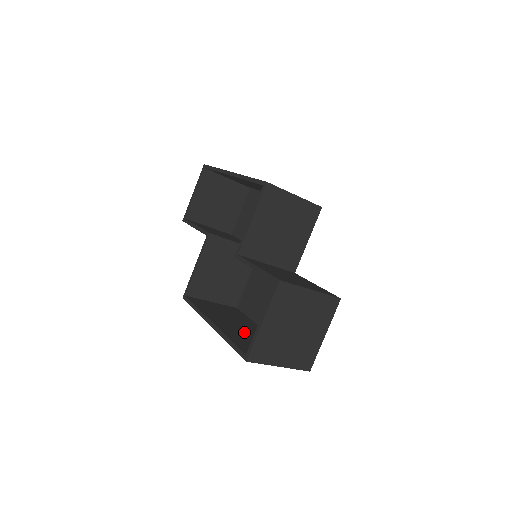
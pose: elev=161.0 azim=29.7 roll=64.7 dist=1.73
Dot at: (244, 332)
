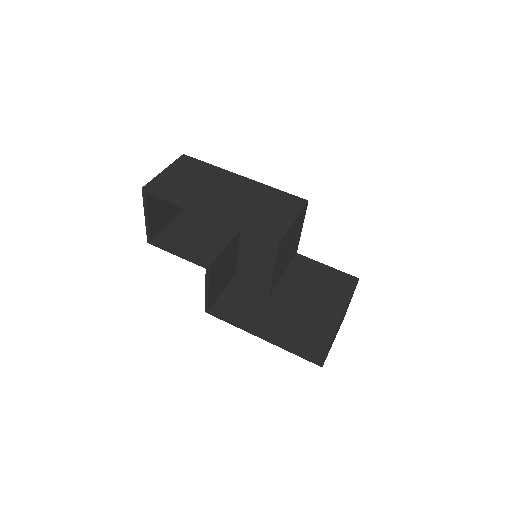
Dot at: (283, 321)
